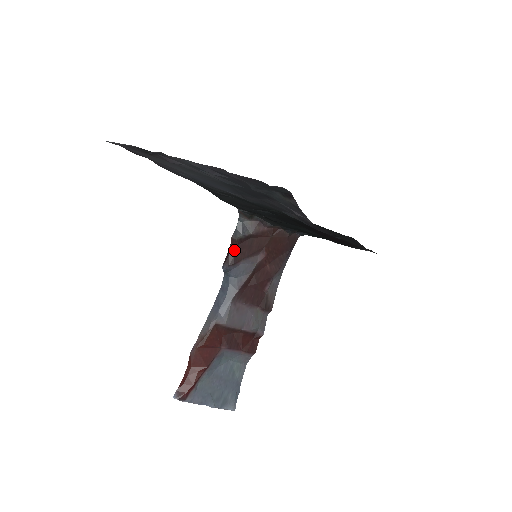
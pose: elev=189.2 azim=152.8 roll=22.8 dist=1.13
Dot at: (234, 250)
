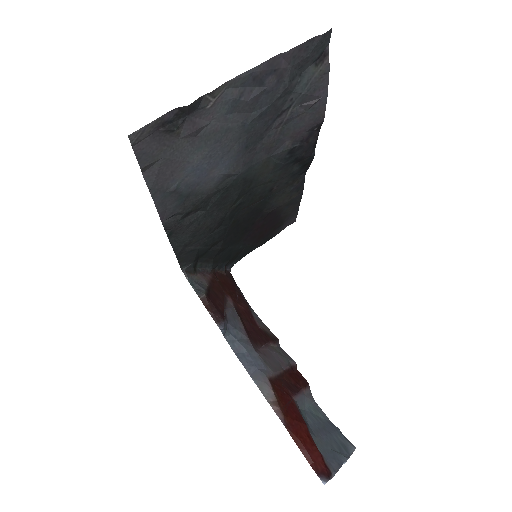
Dot at: (212, 306)
